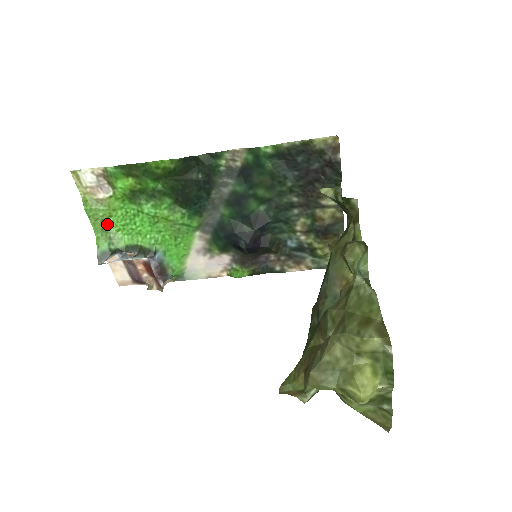
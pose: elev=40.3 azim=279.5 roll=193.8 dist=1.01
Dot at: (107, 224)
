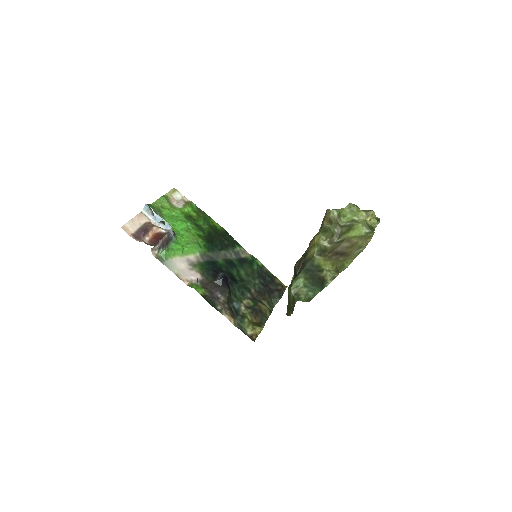
Dot at: (162, 209)
